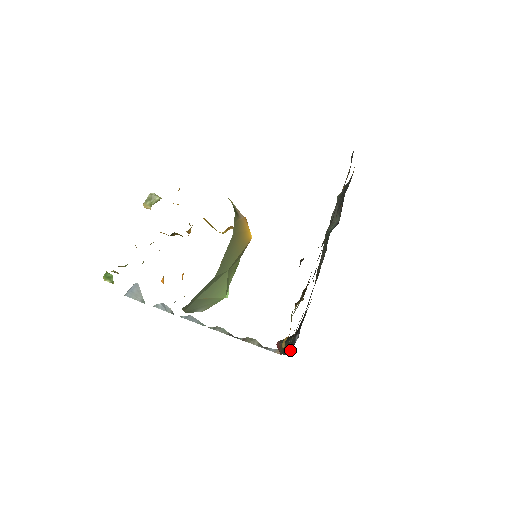
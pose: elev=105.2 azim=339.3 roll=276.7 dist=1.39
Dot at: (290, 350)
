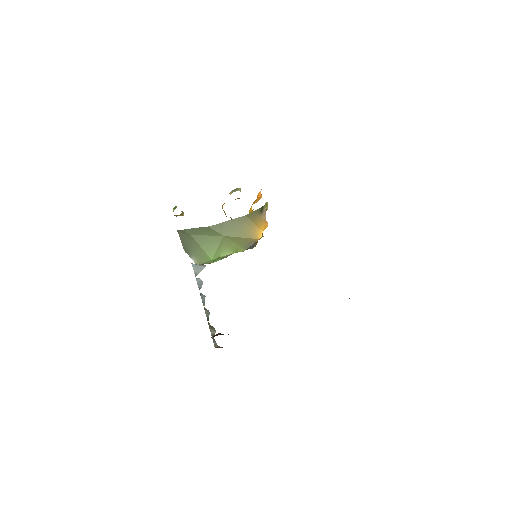
Dot at: occluded
